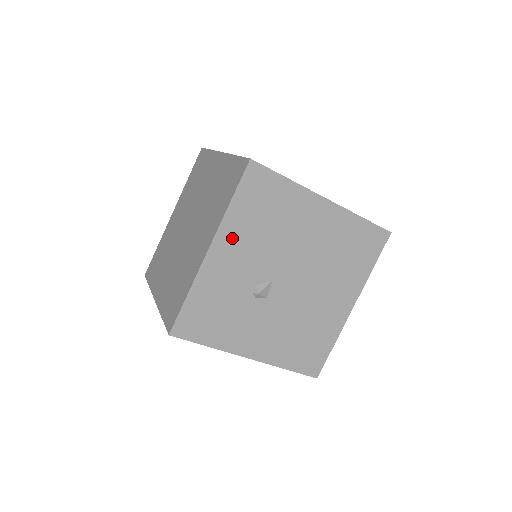
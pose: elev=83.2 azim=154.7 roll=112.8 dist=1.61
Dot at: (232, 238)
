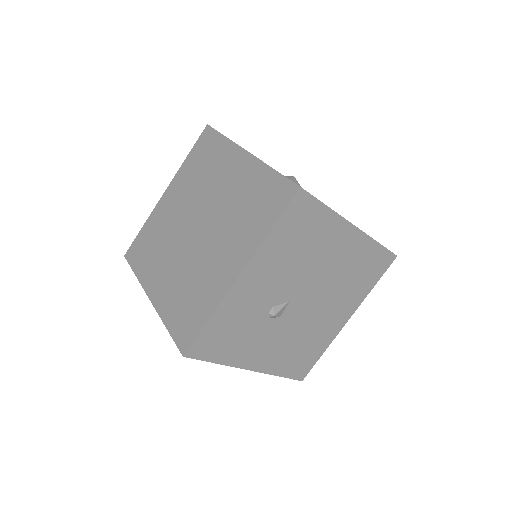
Dot at: (264, 264)
